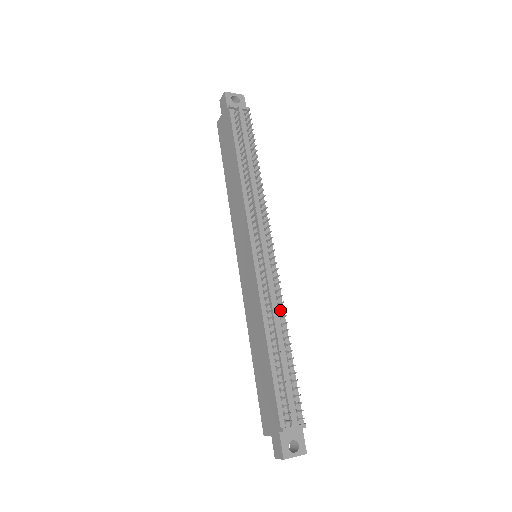
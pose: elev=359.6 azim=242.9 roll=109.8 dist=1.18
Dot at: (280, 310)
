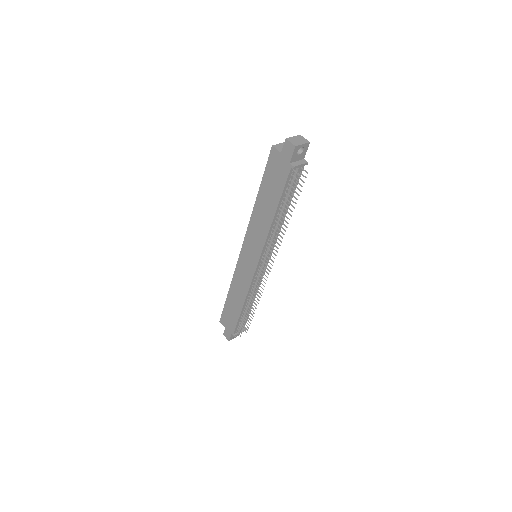
Dot at: (258, 292)
